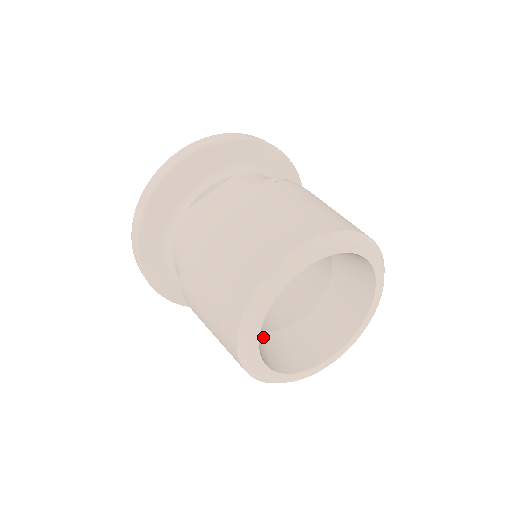
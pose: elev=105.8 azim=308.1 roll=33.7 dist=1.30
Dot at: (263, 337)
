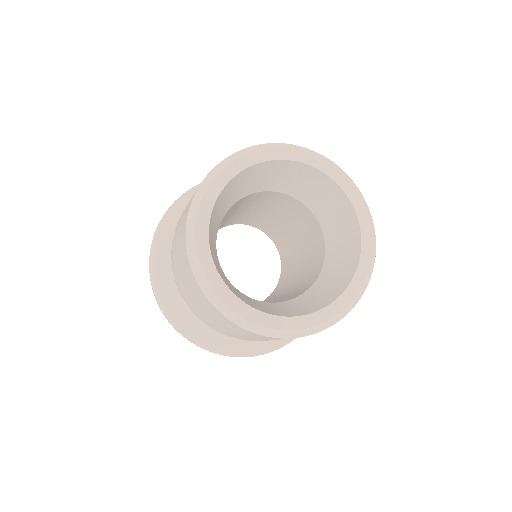
Dot at: (248, 298)
